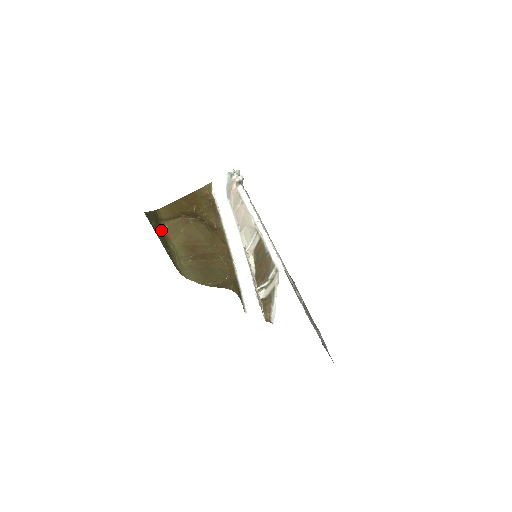
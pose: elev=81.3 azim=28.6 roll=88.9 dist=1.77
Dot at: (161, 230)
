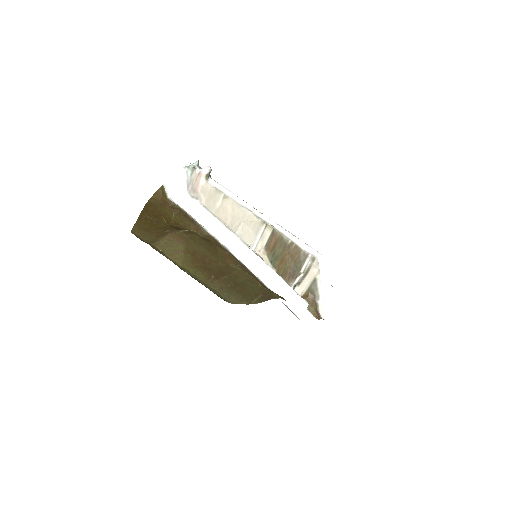
Dot at: occluded
